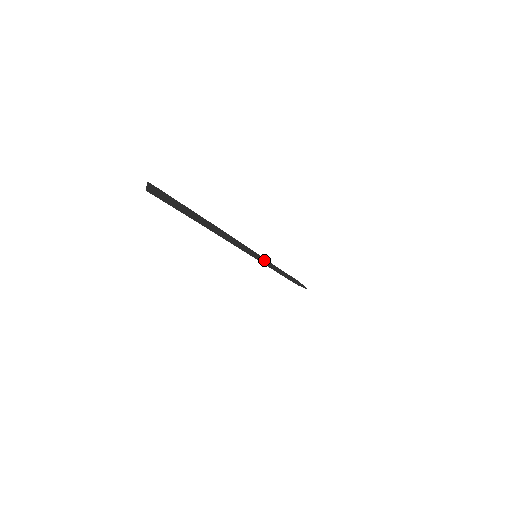
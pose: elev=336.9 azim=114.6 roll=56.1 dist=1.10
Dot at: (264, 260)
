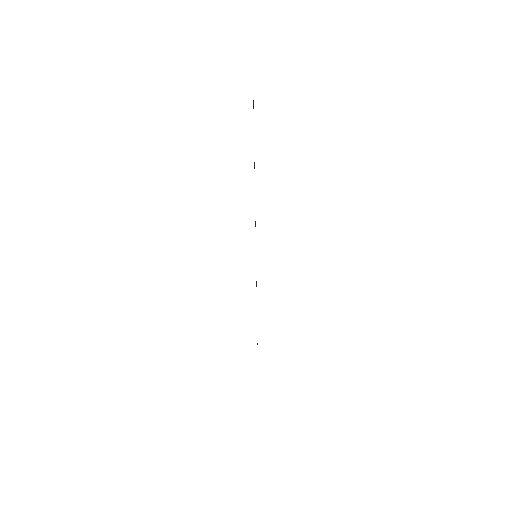
Dot at: occluded
